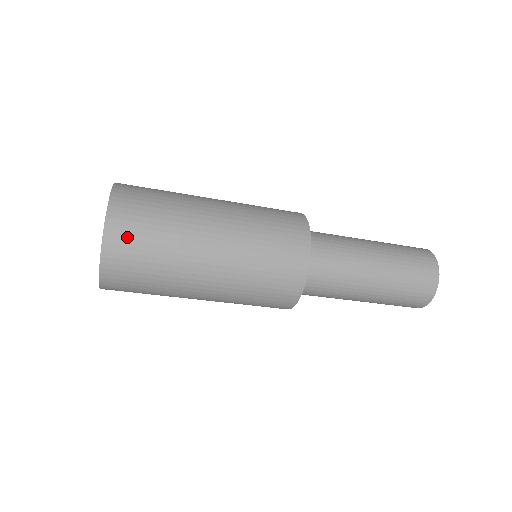
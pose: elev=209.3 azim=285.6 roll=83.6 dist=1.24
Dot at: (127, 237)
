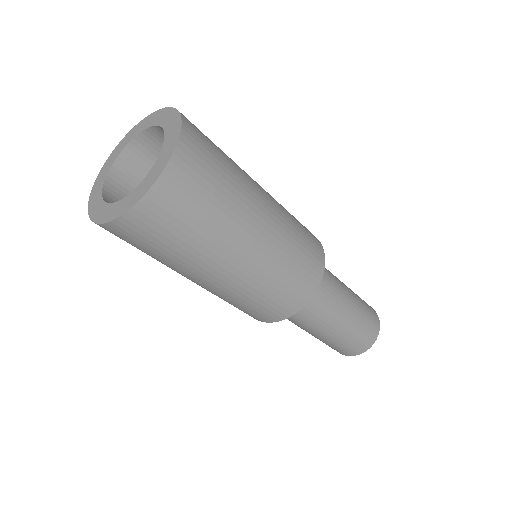
Dot at: (189, 181)
